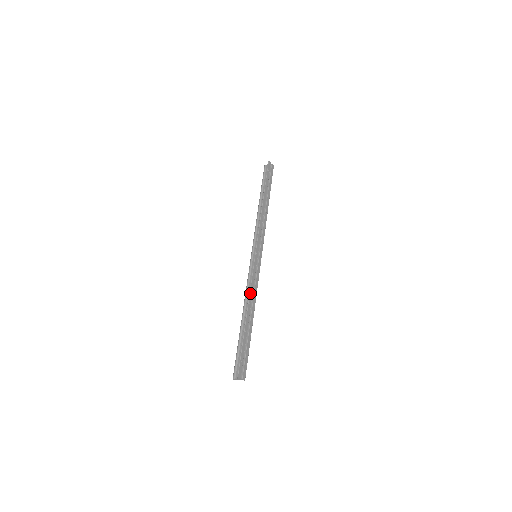
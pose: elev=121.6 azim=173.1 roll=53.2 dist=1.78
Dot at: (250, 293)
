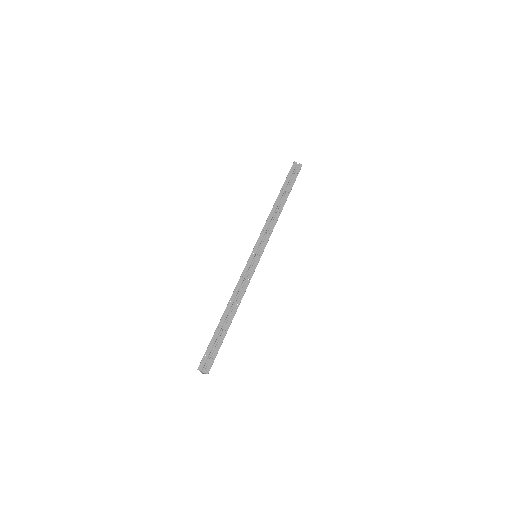
Dot at: (234, 291)
